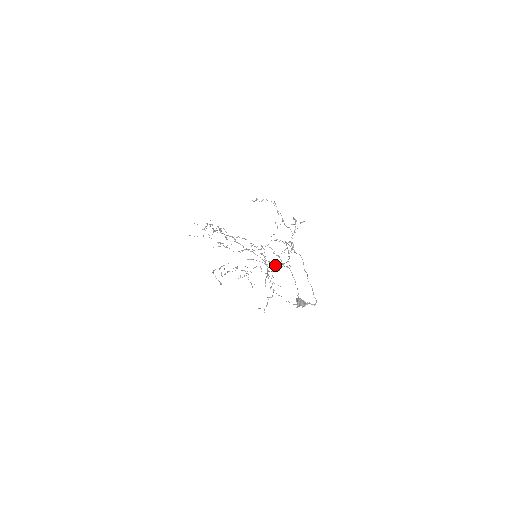
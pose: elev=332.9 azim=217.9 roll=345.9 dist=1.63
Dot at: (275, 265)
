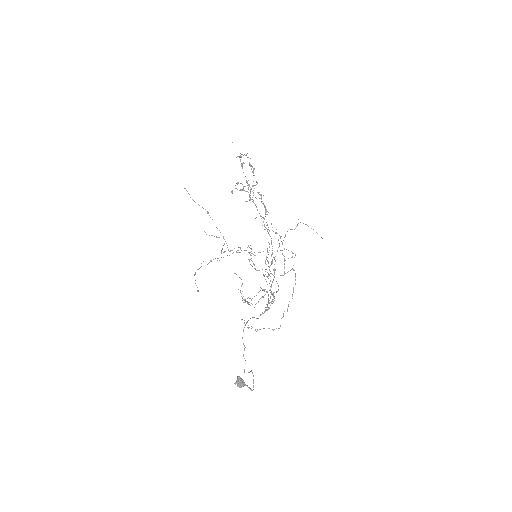
Dot at: (252, 304)
